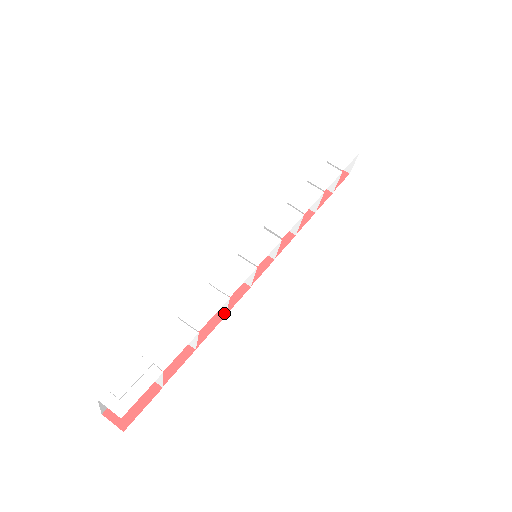
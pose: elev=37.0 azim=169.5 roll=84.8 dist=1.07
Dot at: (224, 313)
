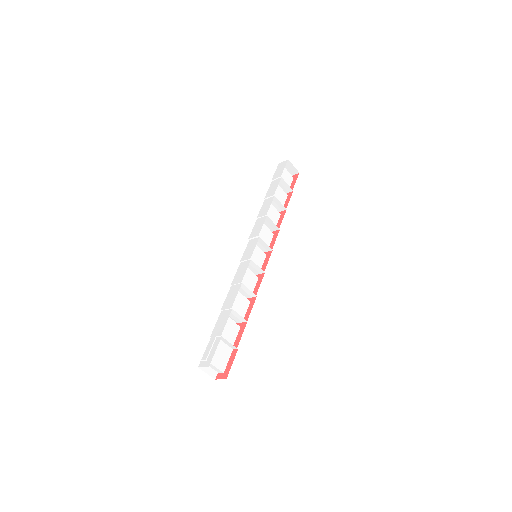
Dot at: (254, 295)
